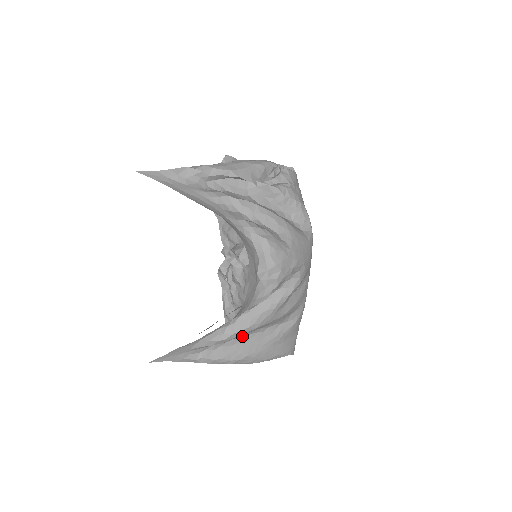
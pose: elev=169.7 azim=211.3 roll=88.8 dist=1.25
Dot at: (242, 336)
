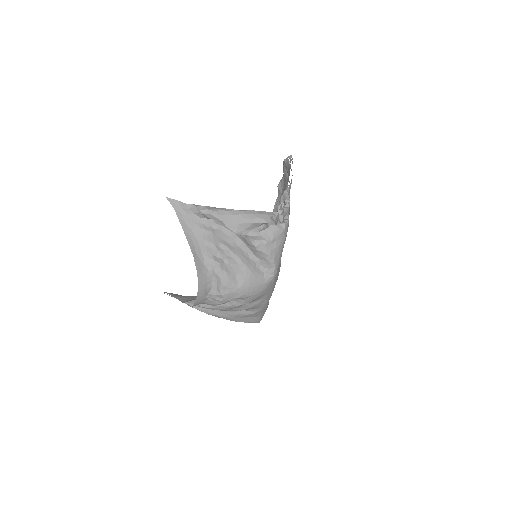
Dot at: occluded
